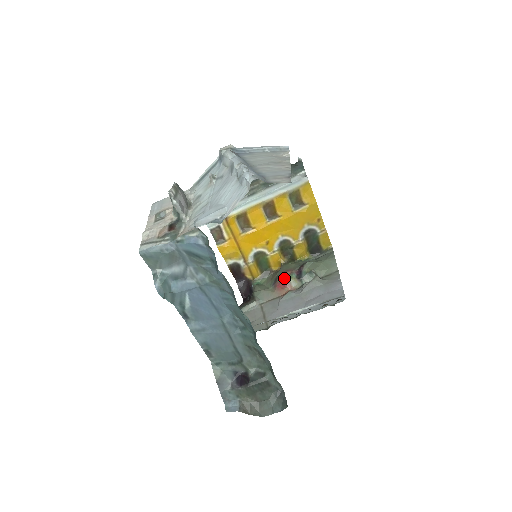
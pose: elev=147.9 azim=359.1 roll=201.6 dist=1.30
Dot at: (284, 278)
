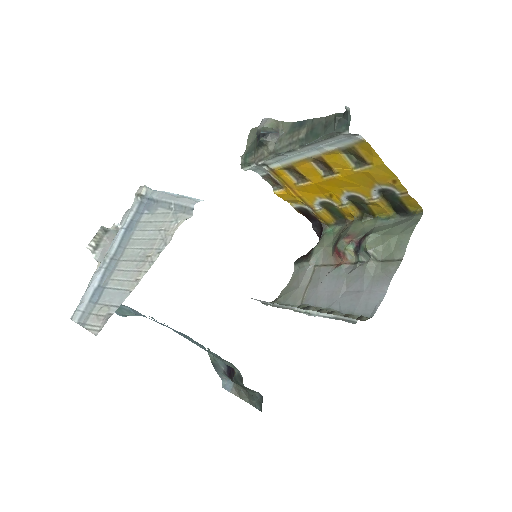
Dot at: (341, 246)
